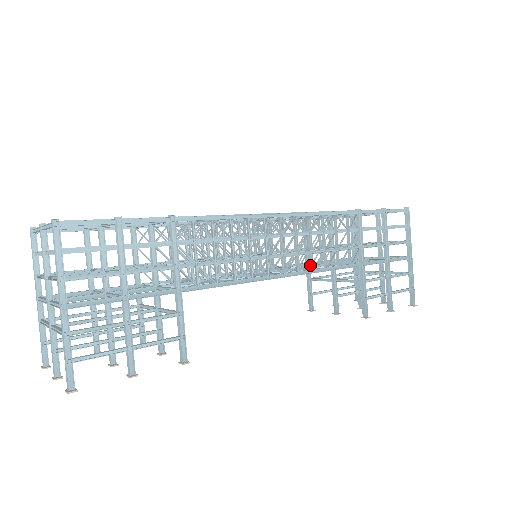
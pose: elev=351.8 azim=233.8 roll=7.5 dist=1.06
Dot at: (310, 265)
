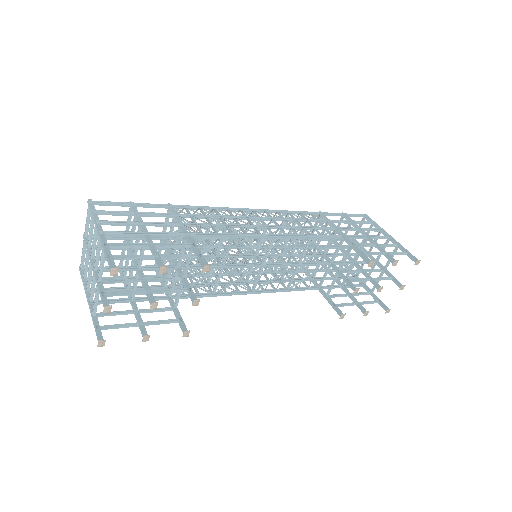
Dot at: (295, 234)
